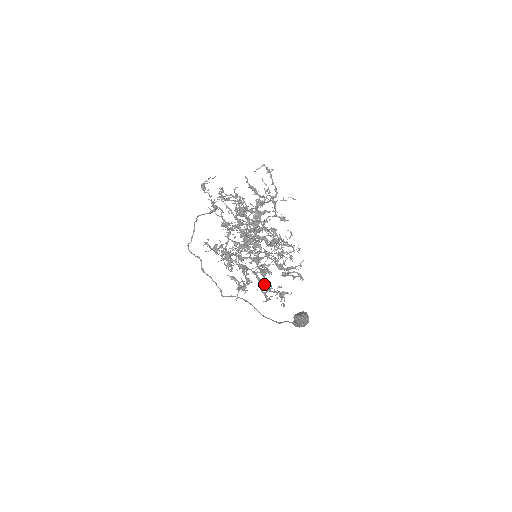
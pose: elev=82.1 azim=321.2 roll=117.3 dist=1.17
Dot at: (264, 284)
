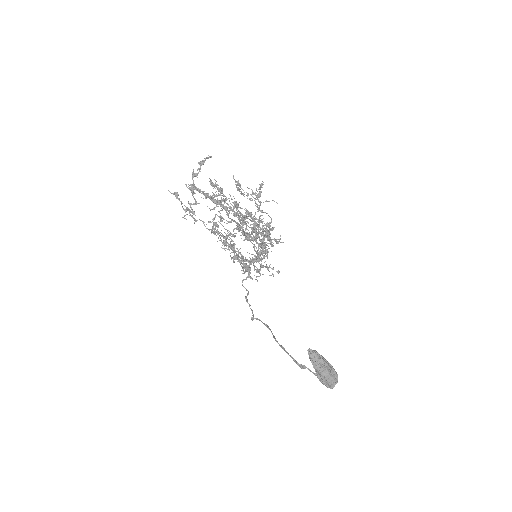
Dot at: (228, 243)
